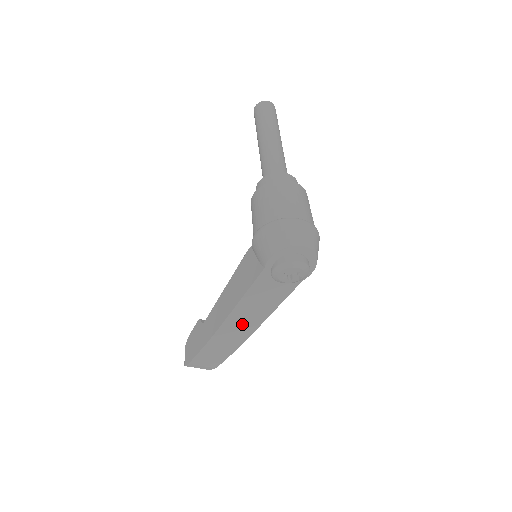
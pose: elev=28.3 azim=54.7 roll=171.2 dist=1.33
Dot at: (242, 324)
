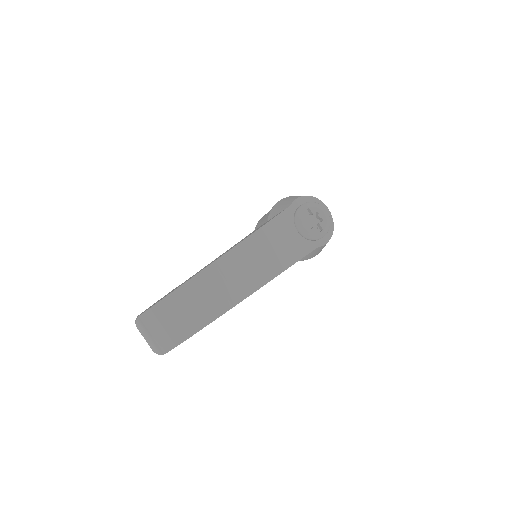
Dot at: (245, 269)
